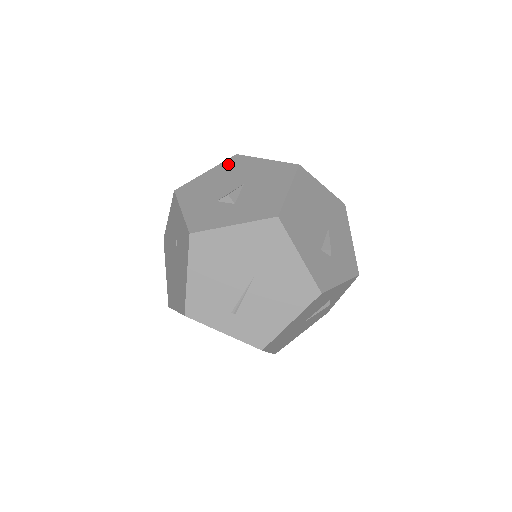
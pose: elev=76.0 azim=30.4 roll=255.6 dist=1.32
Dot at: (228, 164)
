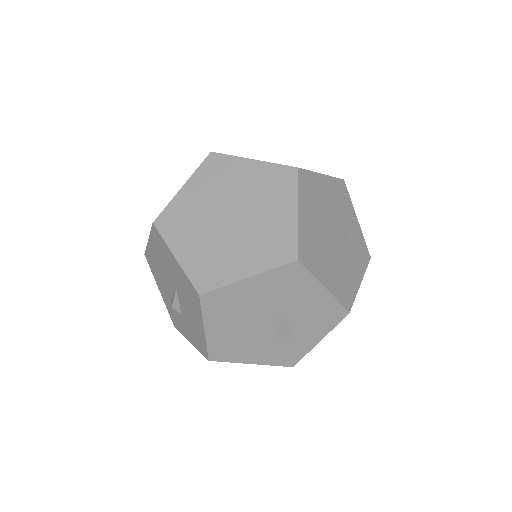
Dot at: (155, 240)
